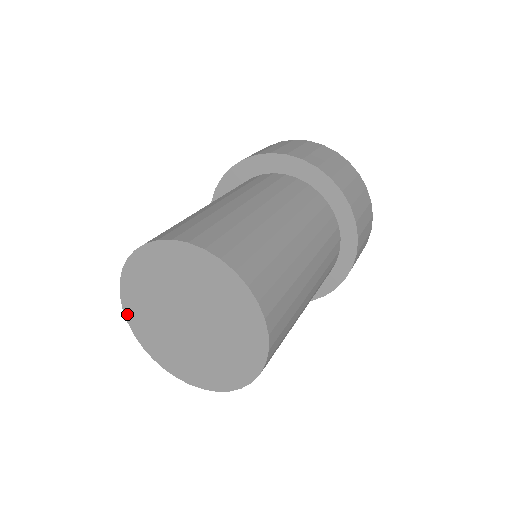
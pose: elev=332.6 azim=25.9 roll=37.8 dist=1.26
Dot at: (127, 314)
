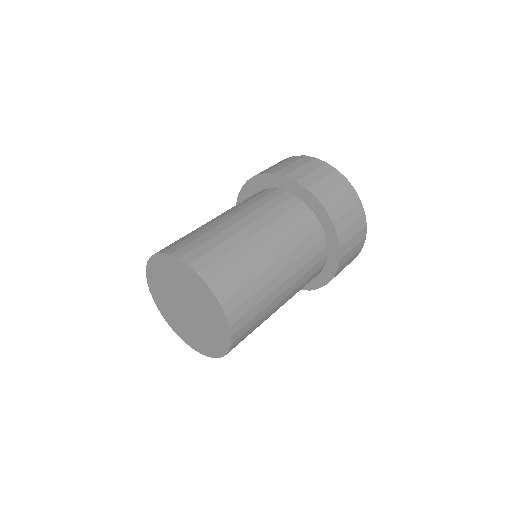
Dot at: (161, 313)
